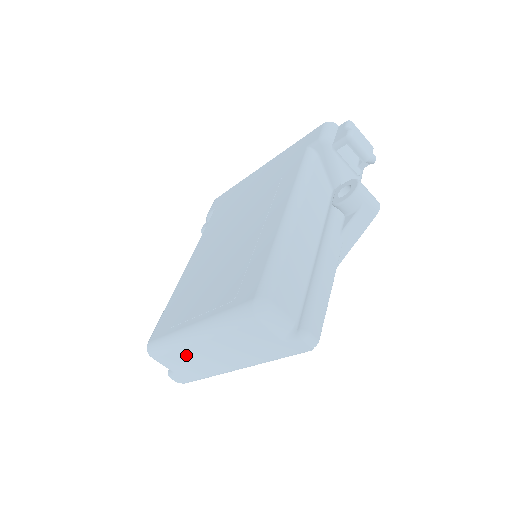
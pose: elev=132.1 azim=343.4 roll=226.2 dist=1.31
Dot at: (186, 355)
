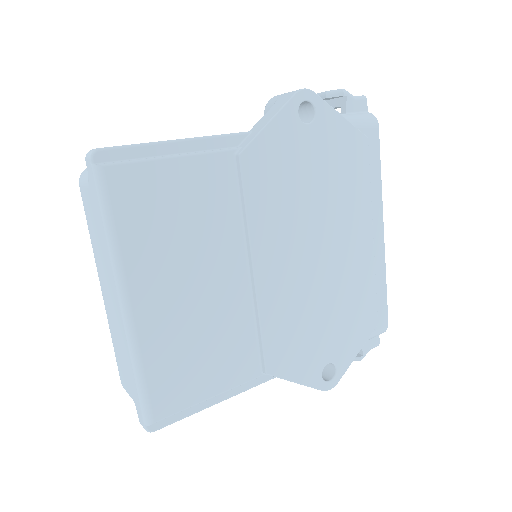
Dot at: (114, 336)
